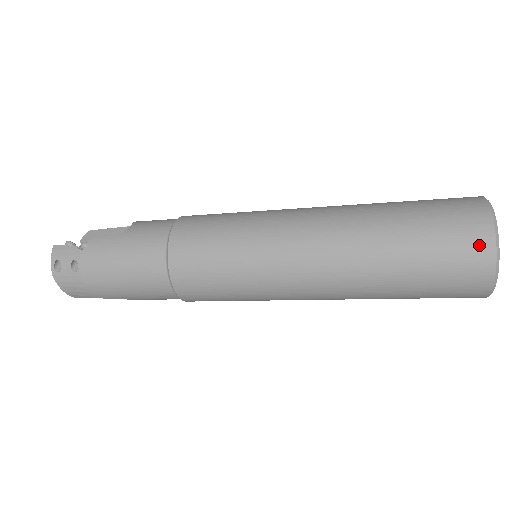
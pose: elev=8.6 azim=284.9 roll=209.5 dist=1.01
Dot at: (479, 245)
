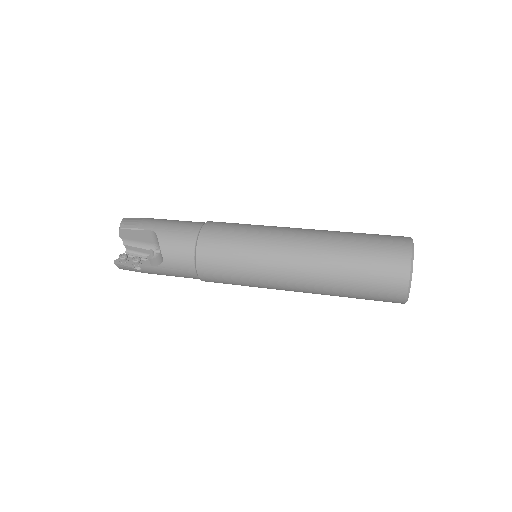
Dot at: occluded
